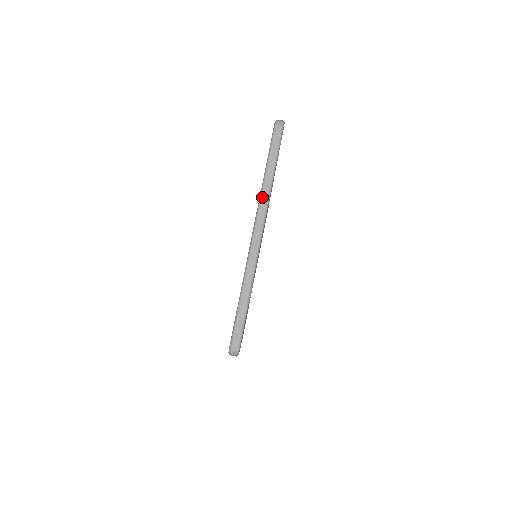
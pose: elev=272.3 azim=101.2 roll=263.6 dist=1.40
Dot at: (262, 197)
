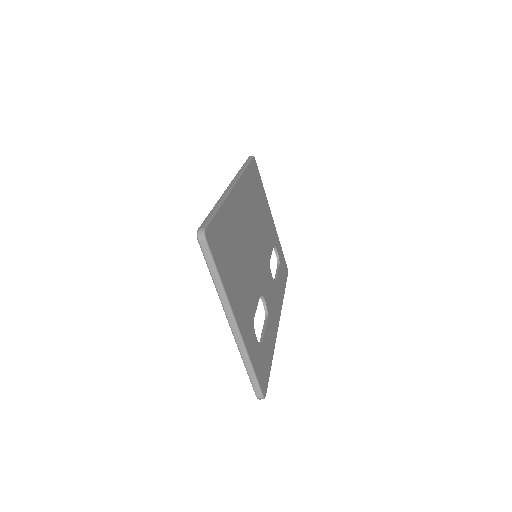
Dot at: (221, 301)
